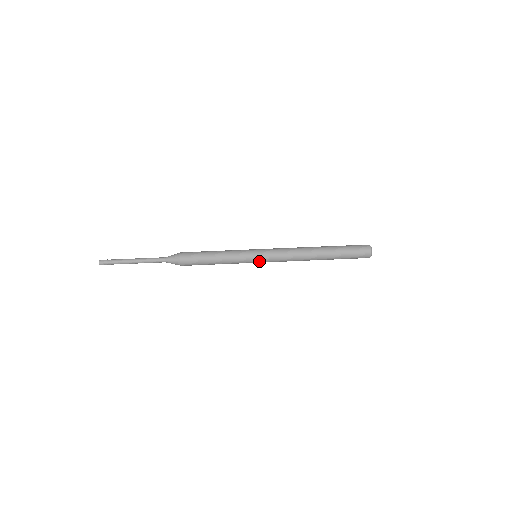
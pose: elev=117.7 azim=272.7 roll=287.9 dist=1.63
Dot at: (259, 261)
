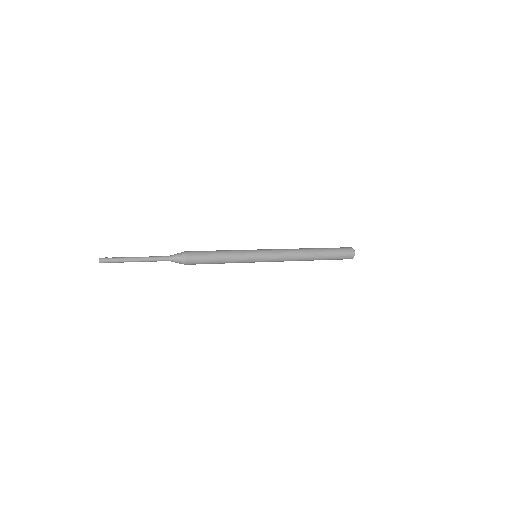
Dot at: (260, 258)
